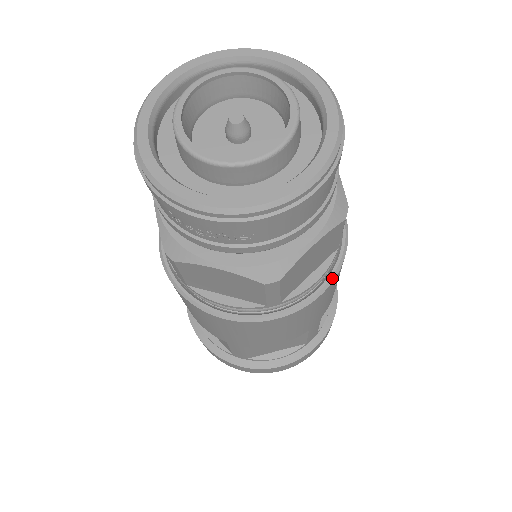
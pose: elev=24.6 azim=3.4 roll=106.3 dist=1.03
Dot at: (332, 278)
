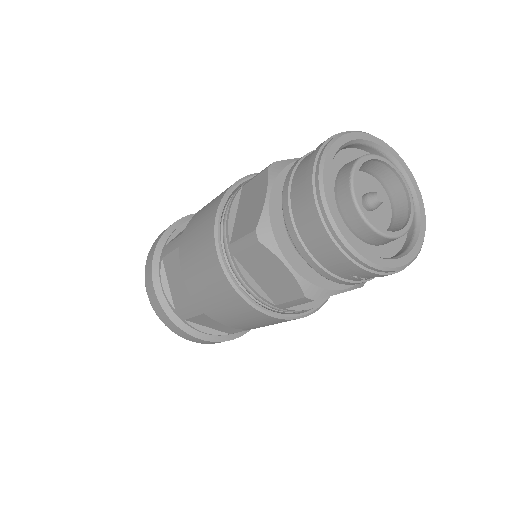
Dot at: occluded
